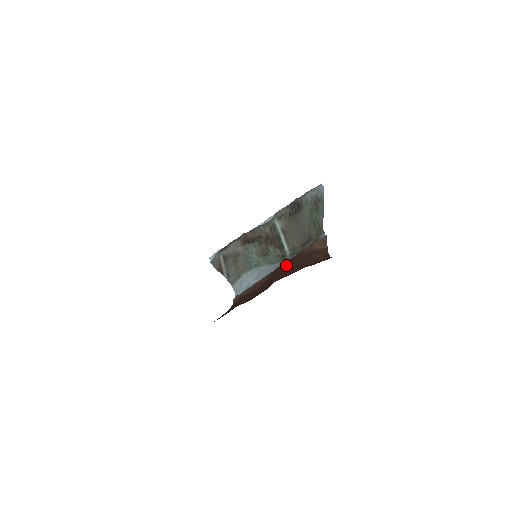
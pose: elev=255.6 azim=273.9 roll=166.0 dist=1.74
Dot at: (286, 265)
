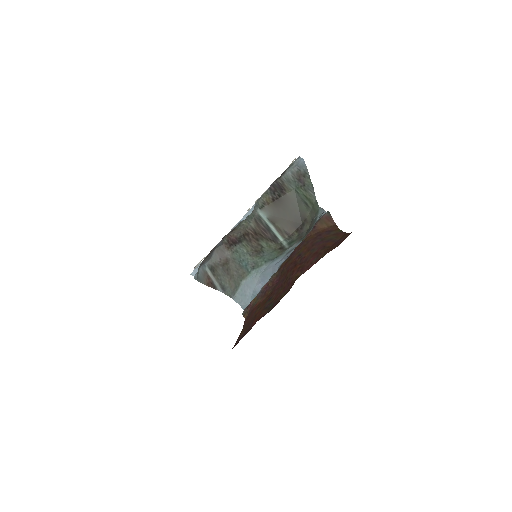
Dot at: (296, 256)
